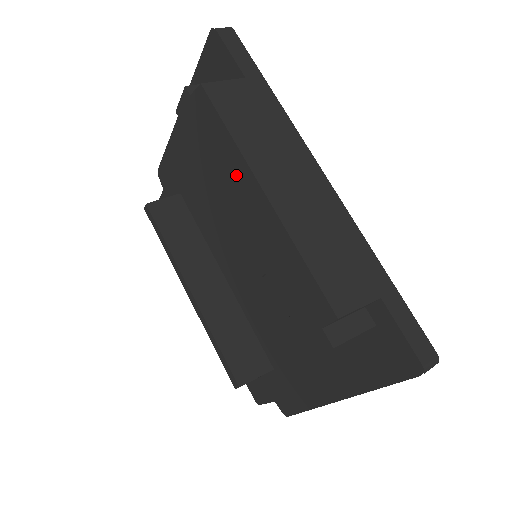
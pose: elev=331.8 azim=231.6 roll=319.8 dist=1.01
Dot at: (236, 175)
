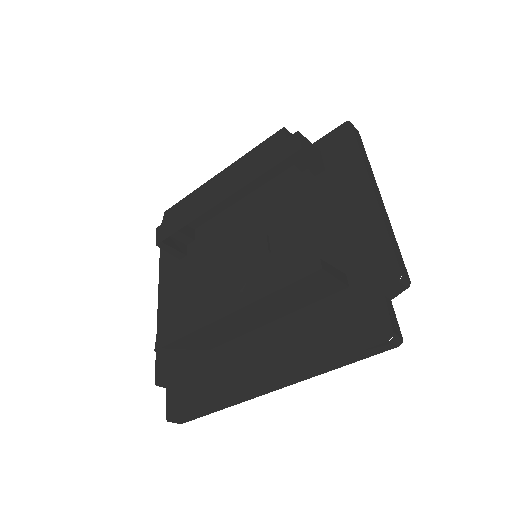
Dot at: (203, 195)
